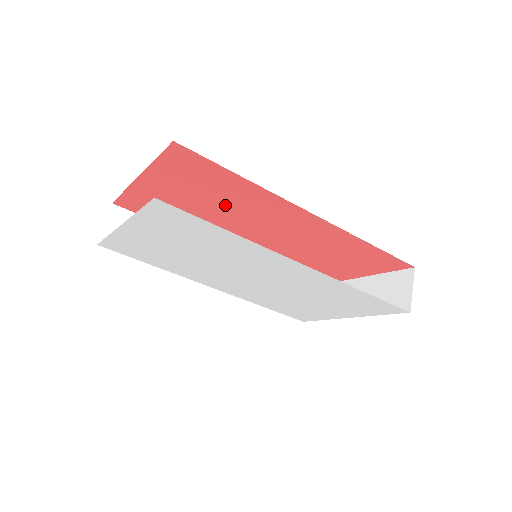
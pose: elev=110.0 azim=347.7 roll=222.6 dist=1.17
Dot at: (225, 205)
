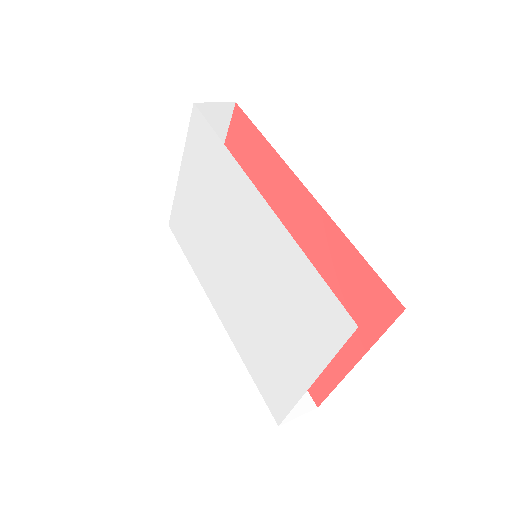
Dot at: occluded
